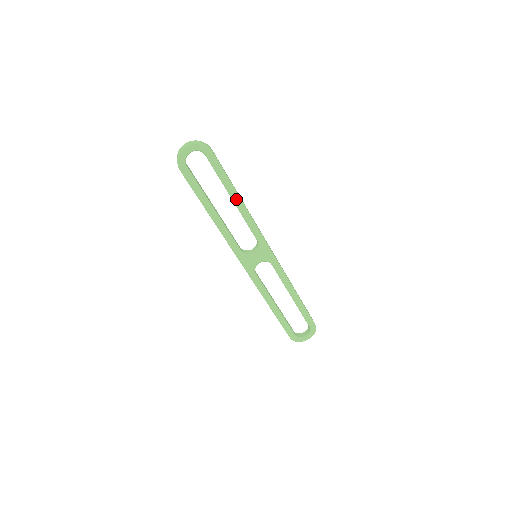
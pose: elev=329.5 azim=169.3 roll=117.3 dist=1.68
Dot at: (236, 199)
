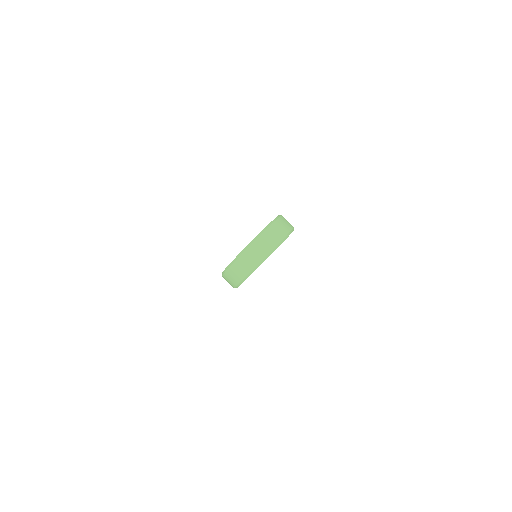
Dot at: occluded
